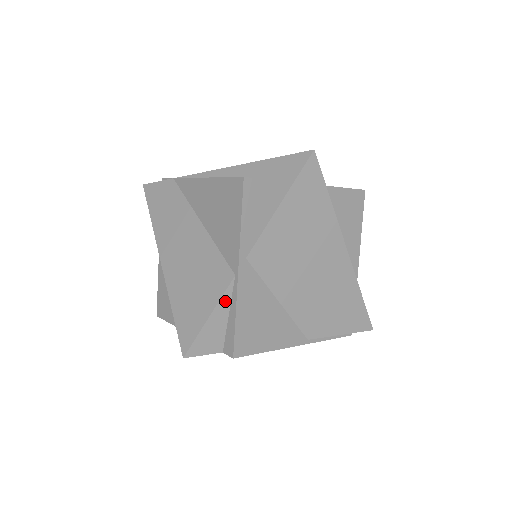
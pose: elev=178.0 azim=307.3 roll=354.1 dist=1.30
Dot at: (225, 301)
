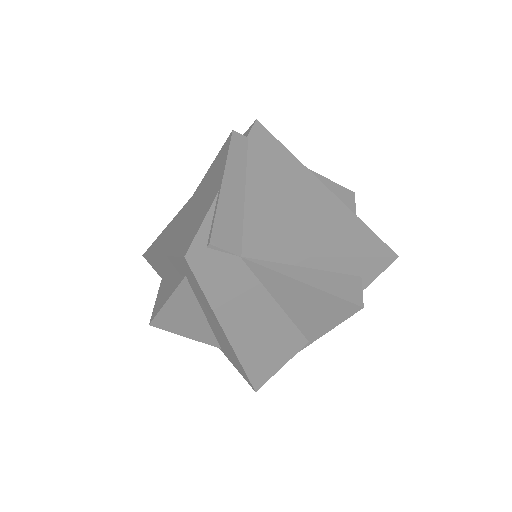
Dot at: (293, 354)
